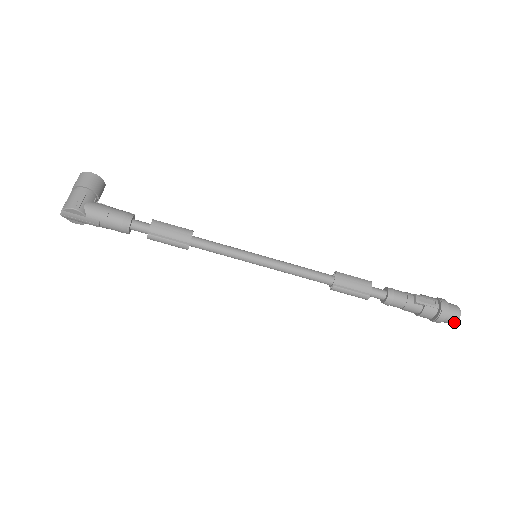
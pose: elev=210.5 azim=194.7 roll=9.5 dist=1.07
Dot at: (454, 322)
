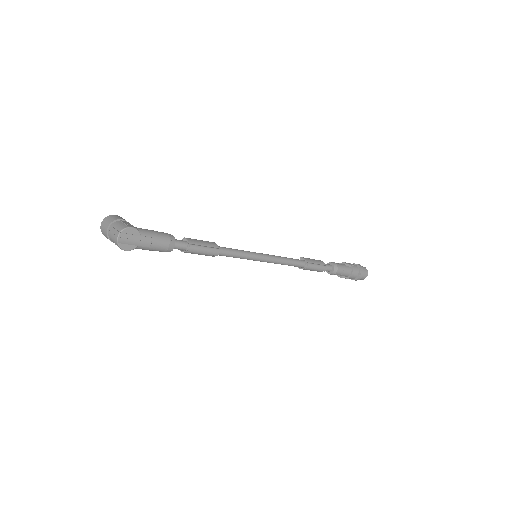
Dot at: (367, 274)
